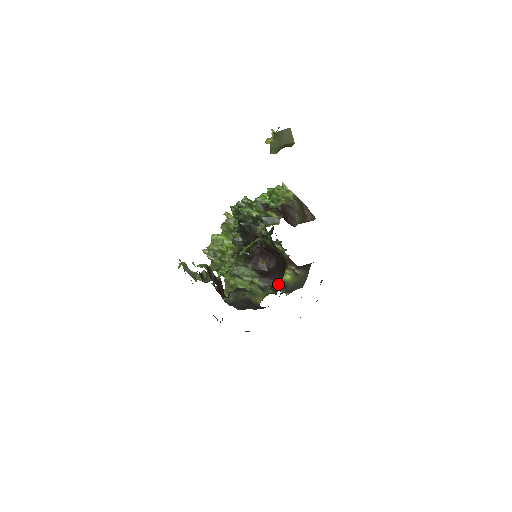
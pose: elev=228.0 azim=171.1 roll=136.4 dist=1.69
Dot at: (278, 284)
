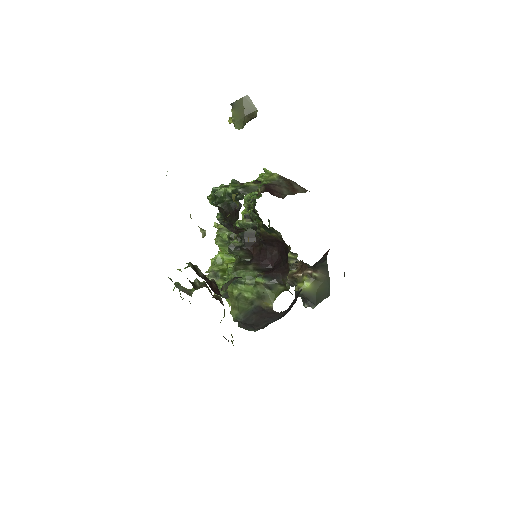
Dot at: (285, 274)
